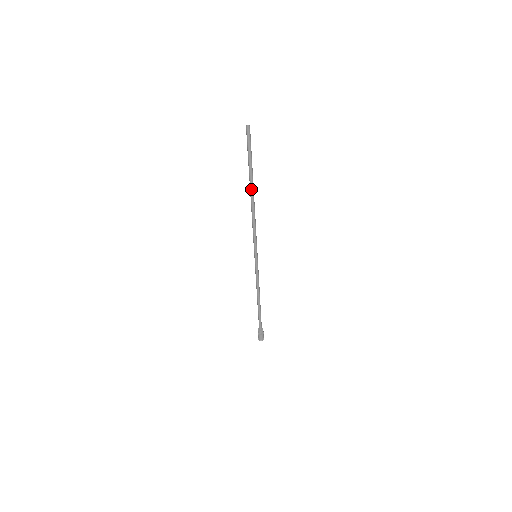
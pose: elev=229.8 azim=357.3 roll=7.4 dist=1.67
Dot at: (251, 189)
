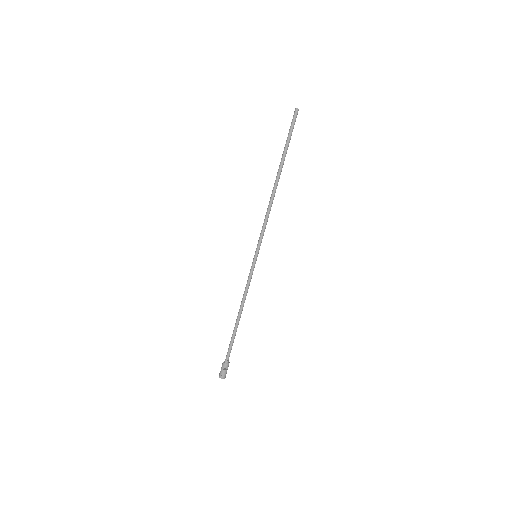
Dot at: (279, 174)
